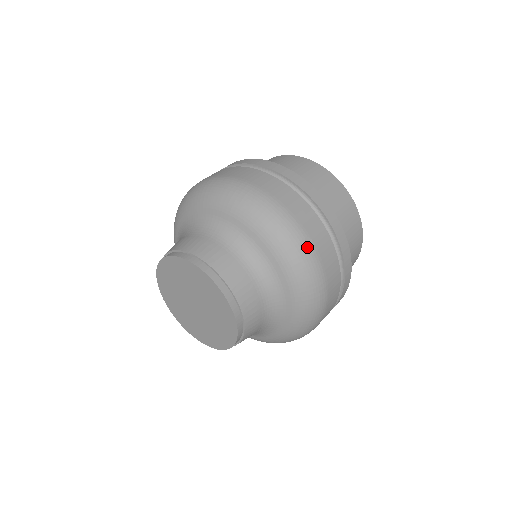
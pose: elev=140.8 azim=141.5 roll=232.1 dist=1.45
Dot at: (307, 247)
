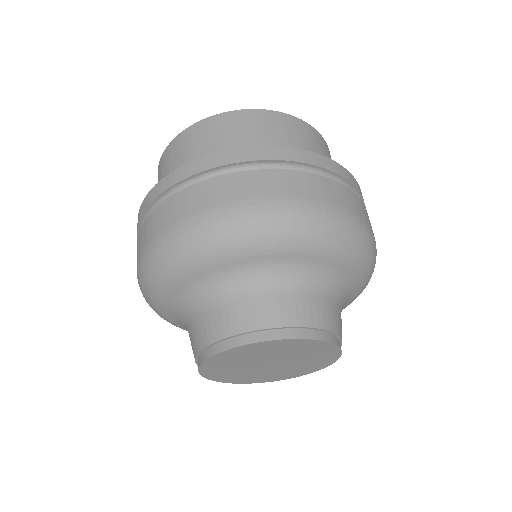
Dot at: occluded
